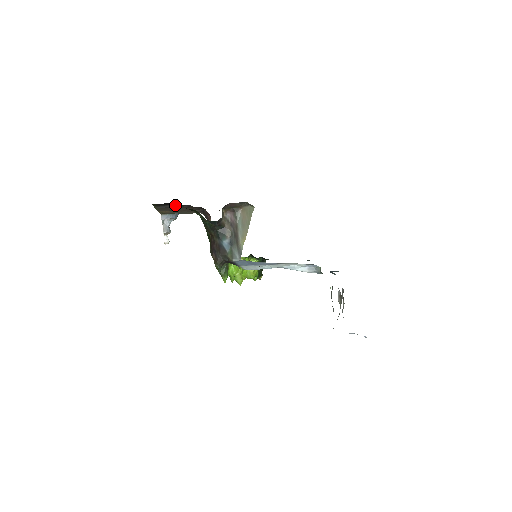
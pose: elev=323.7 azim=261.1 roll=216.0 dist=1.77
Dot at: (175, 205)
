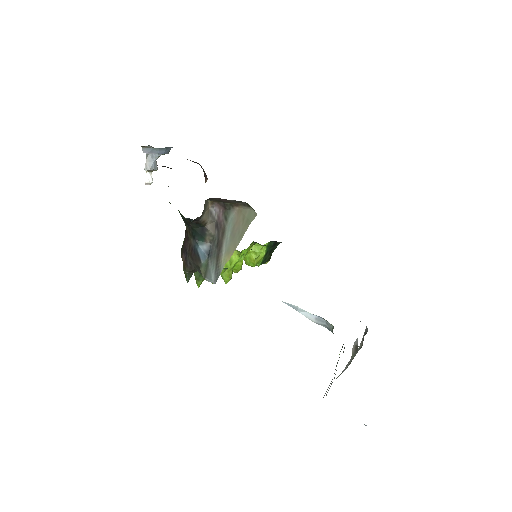
Dot at: occluded
